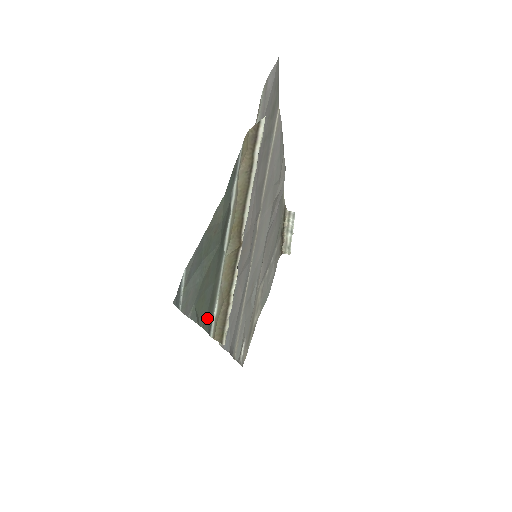
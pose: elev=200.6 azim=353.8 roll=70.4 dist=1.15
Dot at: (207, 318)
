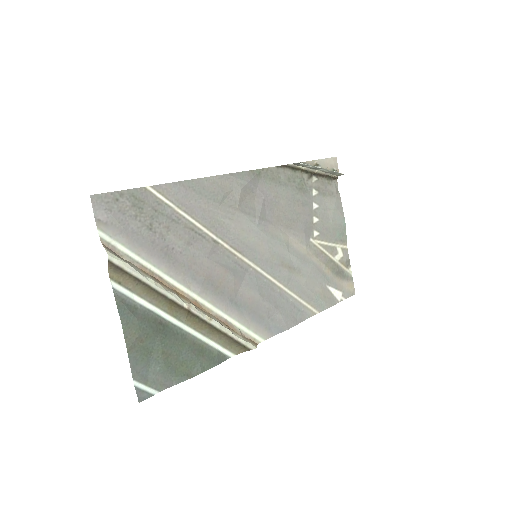
Dot at: (205, 362)
